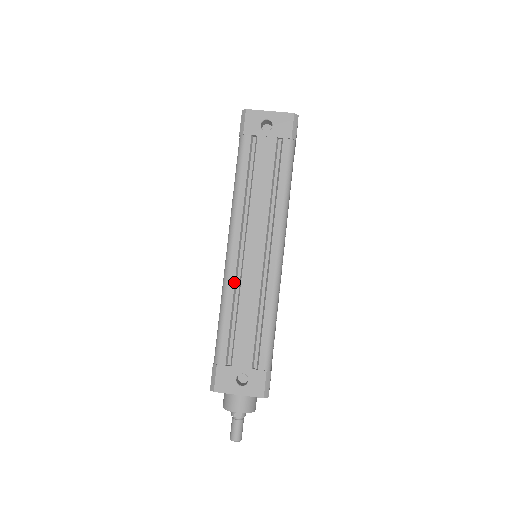
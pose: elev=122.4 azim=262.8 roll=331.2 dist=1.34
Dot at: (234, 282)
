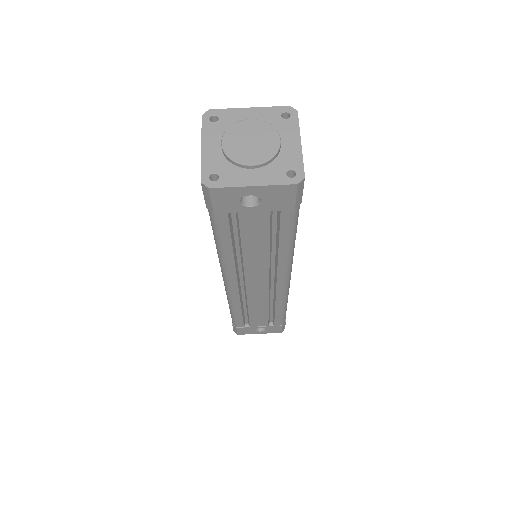
Dot at: (239, 300)
